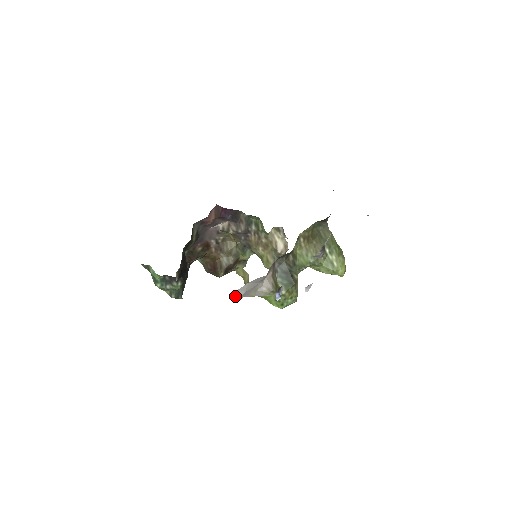
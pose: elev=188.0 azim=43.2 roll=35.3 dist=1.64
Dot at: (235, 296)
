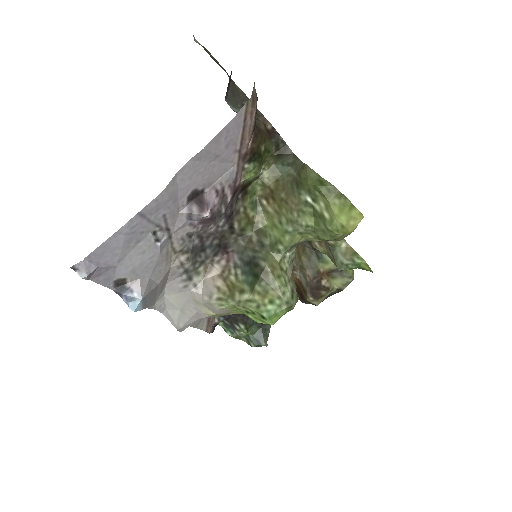
Dot at: (172, 320)
